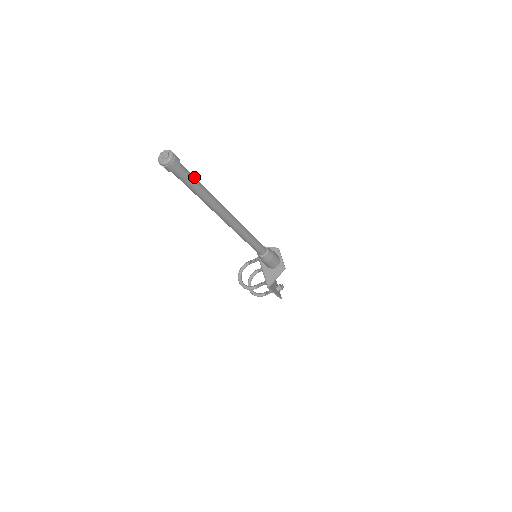
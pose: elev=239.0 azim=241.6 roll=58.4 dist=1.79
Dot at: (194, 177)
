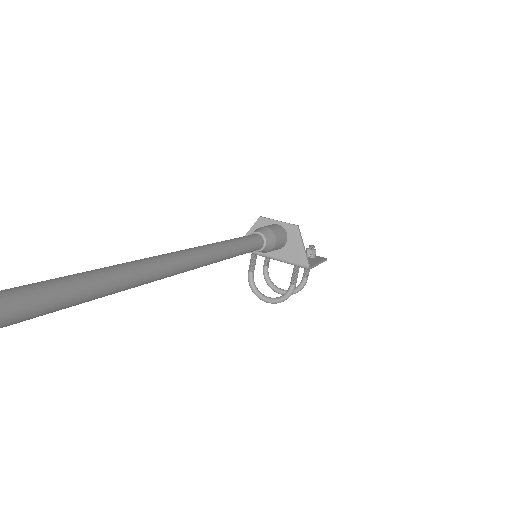
Dot at: (56, 280)
